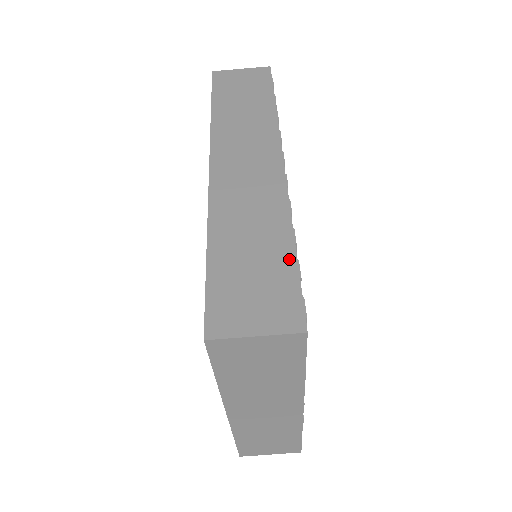
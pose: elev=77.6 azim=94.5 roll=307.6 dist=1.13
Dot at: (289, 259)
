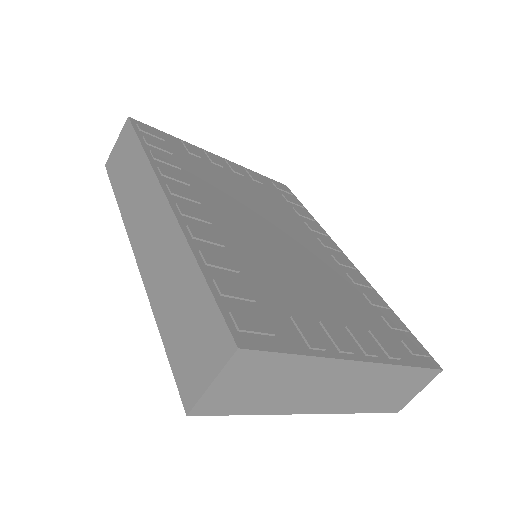
Dot at: (202, 288)
